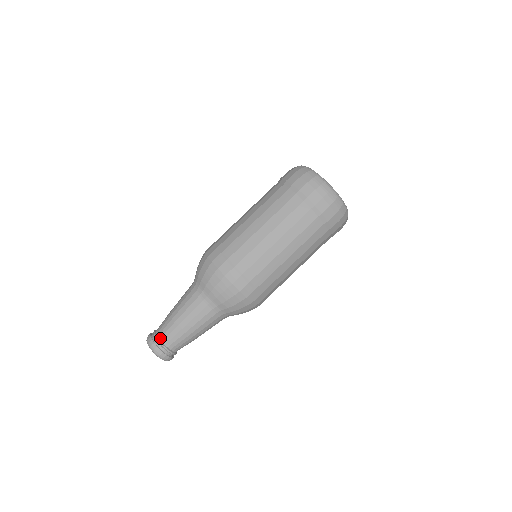
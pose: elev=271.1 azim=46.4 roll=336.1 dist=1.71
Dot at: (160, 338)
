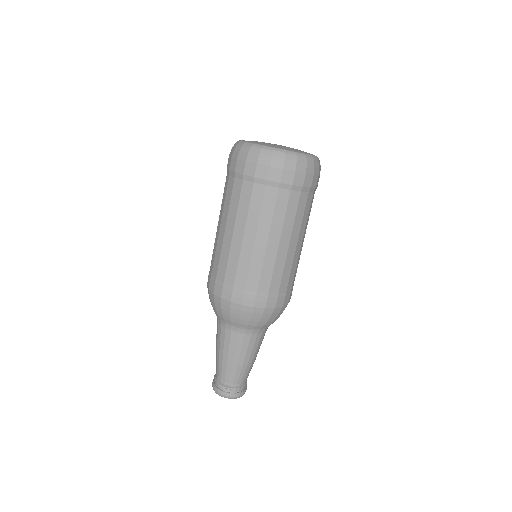
Dot at: (216, 378)
